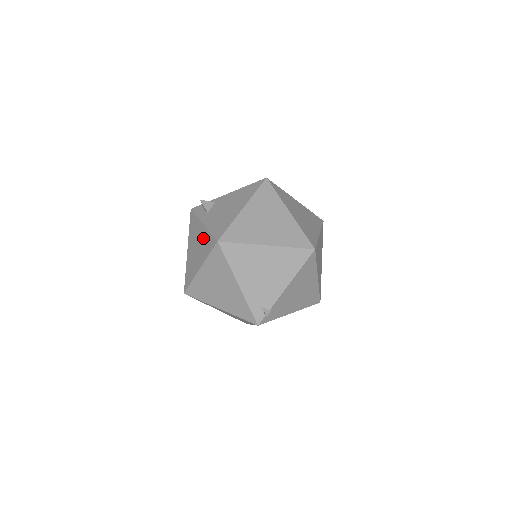
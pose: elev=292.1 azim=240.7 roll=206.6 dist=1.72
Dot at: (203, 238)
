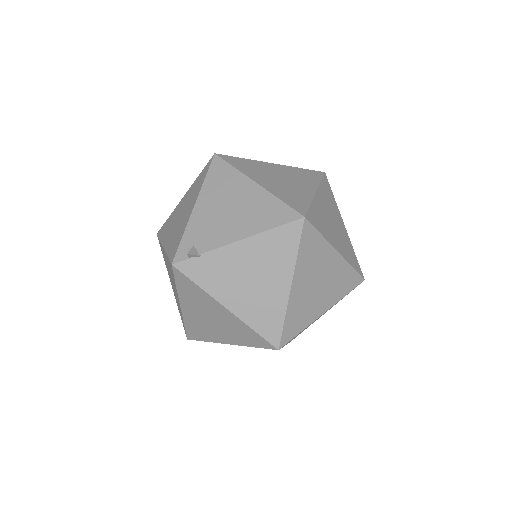
Dot at: occluded
